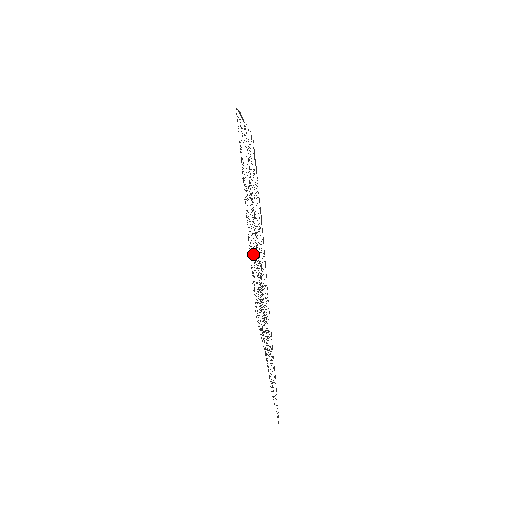
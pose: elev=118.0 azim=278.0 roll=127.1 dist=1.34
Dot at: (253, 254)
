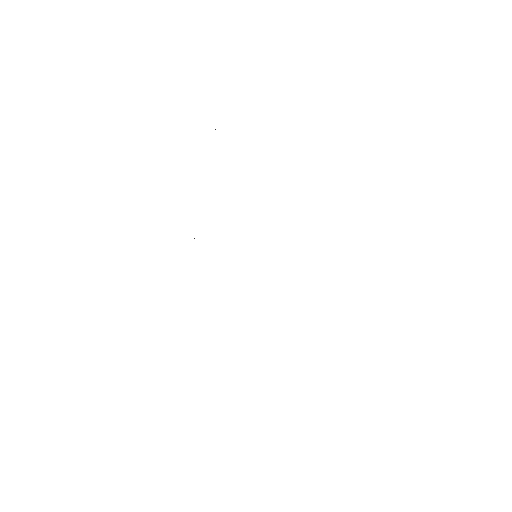
Dot at: occluded
